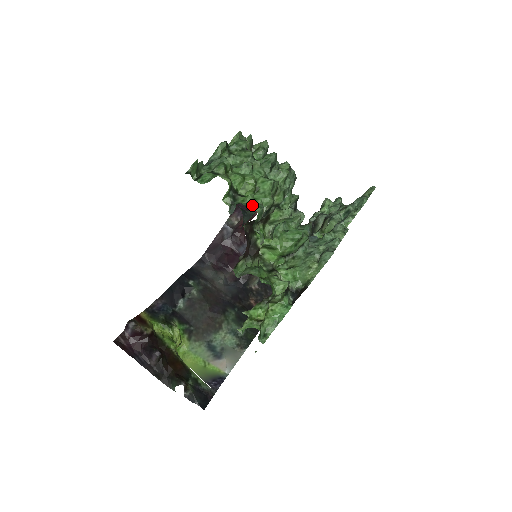
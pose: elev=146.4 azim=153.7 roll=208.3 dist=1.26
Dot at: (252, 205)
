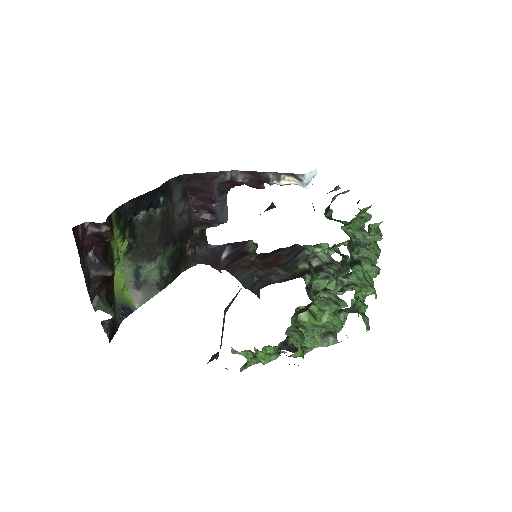
Dot at: (367, 324)
